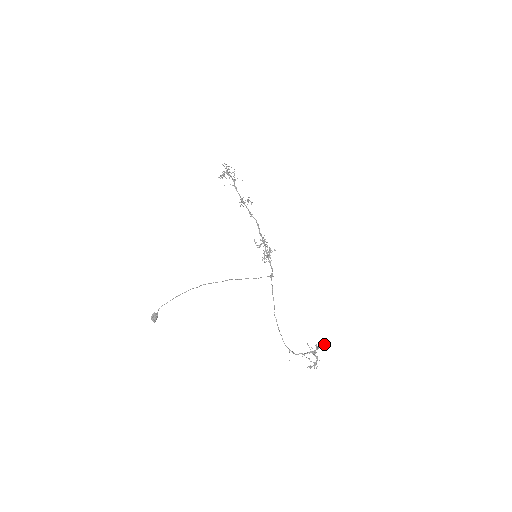
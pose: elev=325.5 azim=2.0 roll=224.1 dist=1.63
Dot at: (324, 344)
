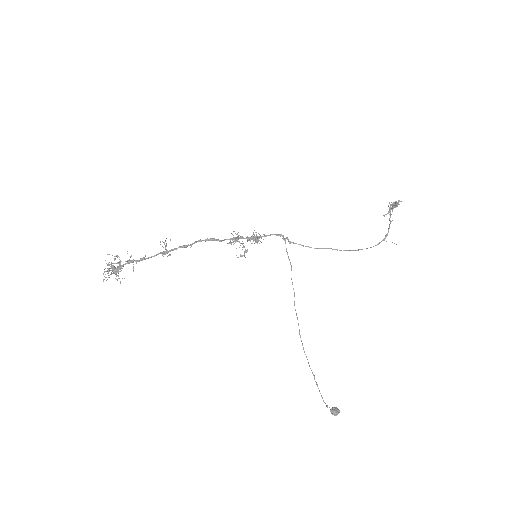
Dot at: occluded
